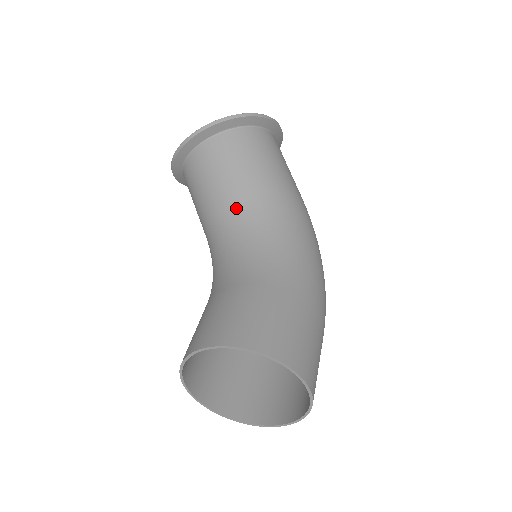
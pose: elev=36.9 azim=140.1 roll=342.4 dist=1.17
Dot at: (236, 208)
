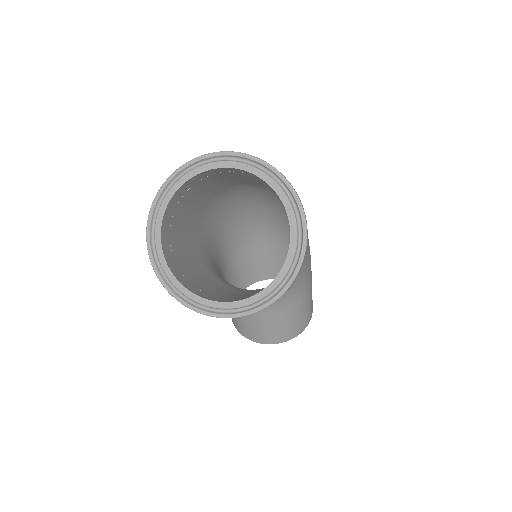
Dot at: occluded
